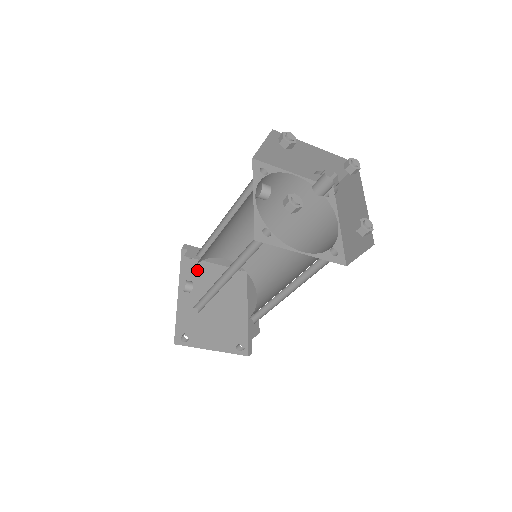
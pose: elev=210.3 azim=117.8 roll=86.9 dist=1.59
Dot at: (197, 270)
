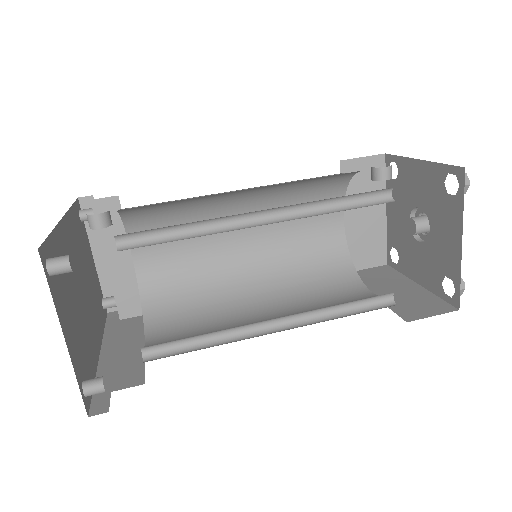
Dot at: (81, 237)
